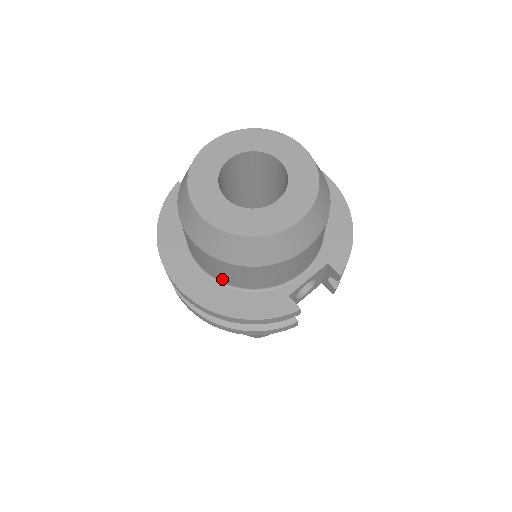
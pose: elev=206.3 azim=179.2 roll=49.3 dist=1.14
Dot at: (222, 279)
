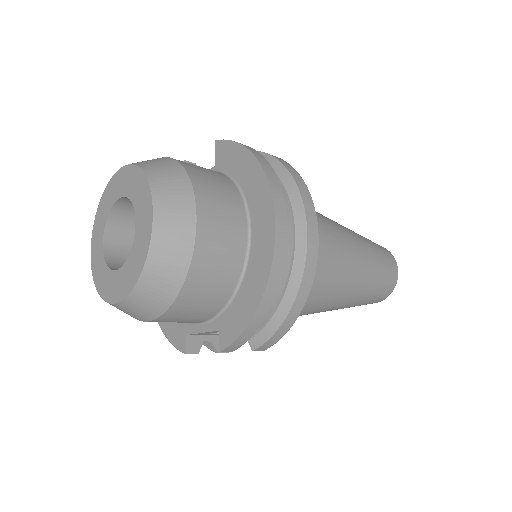
Dot at: occluded
